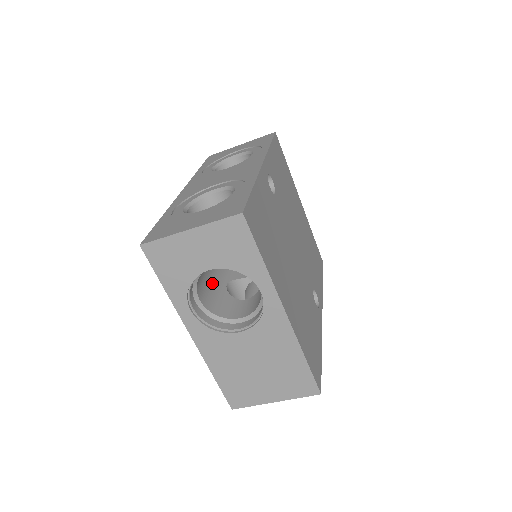
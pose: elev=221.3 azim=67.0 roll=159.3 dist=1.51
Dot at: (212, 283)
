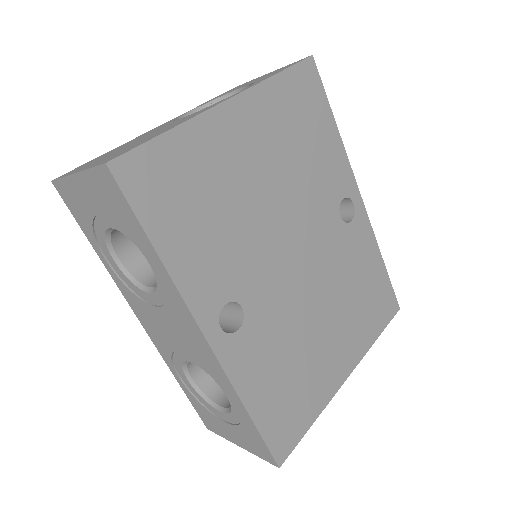
Dot at: occluded
